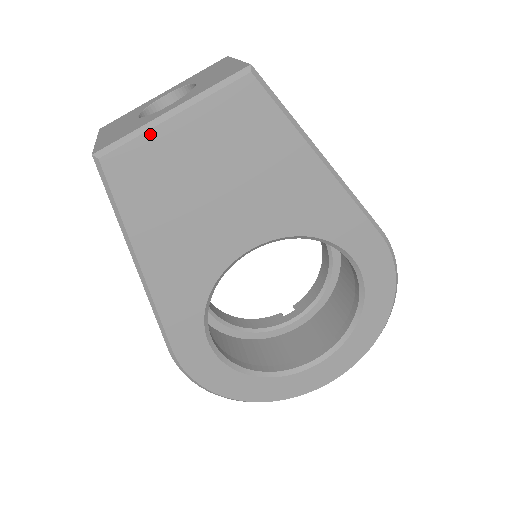
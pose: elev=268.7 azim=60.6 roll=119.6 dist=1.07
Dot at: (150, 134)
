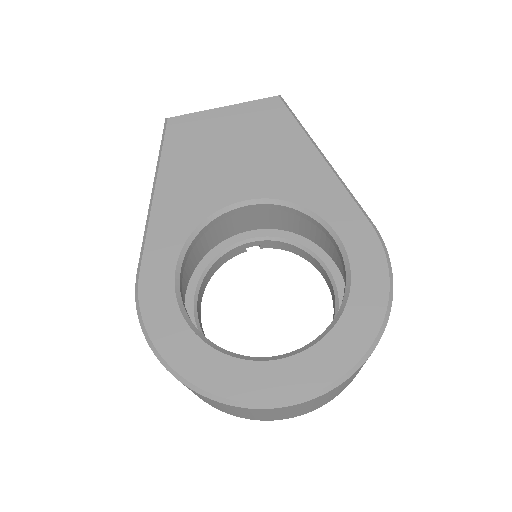
Dot at: (204, 113)
